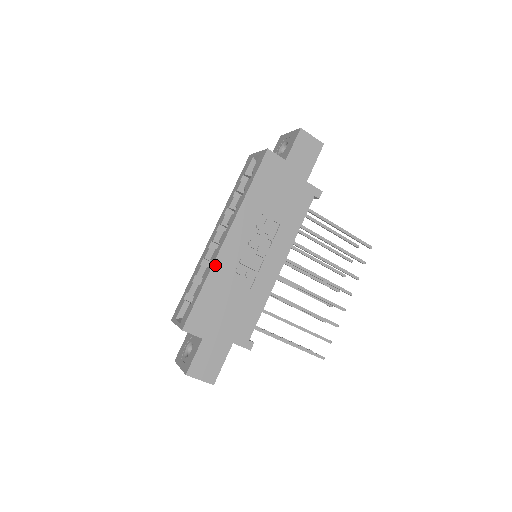
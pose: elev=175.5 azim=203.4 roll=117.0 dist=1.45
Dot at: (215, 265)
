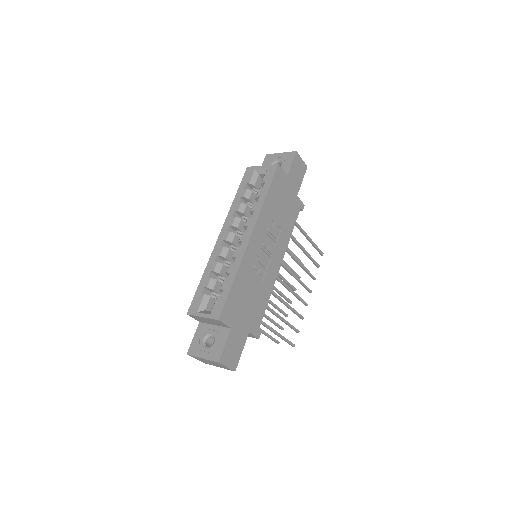
Dot at: (243, 261)
